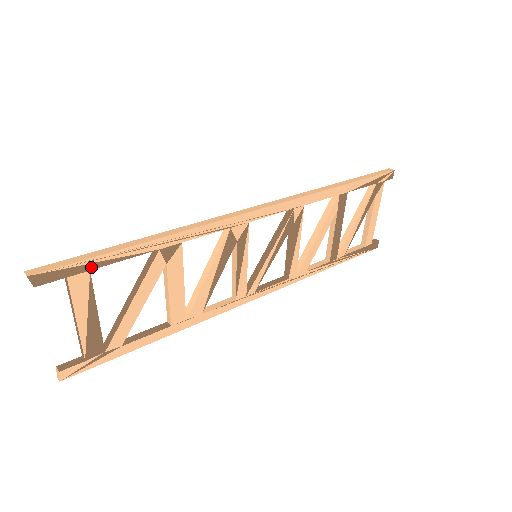
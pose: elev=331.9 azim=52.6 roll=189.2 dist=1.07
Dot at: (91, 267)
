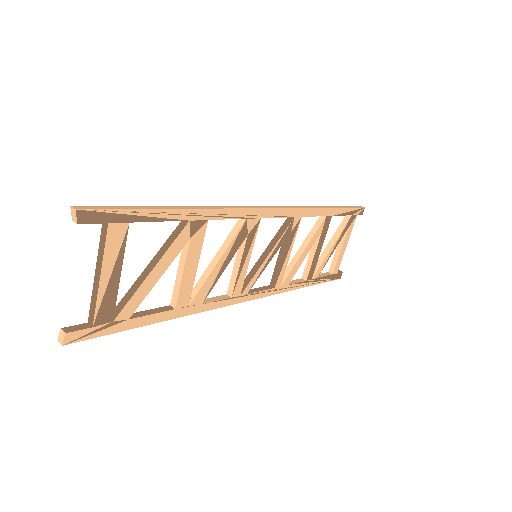
Dot at: (131, 219)
